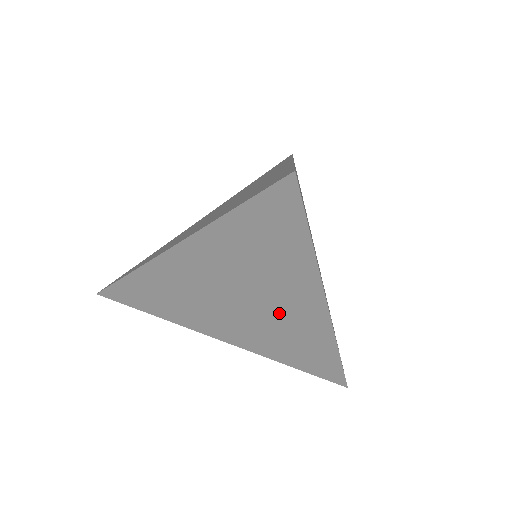
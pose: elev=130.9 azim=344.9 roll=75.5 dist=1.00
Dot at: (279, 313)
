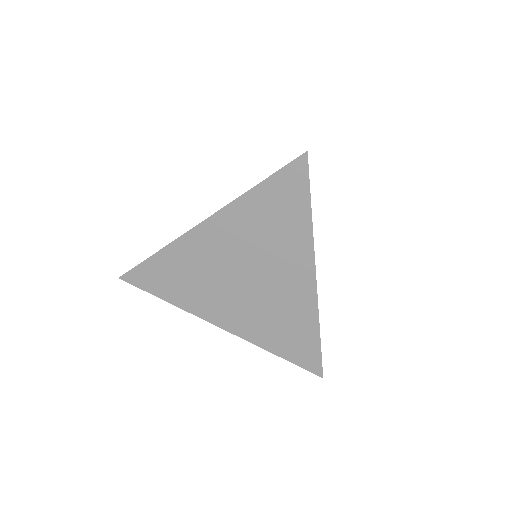
Dot at: (276, 288)
